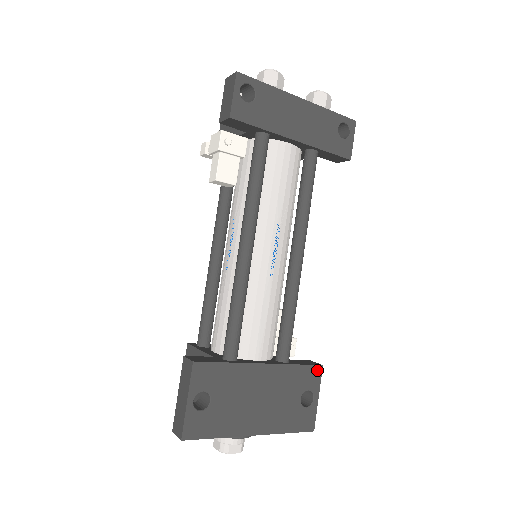
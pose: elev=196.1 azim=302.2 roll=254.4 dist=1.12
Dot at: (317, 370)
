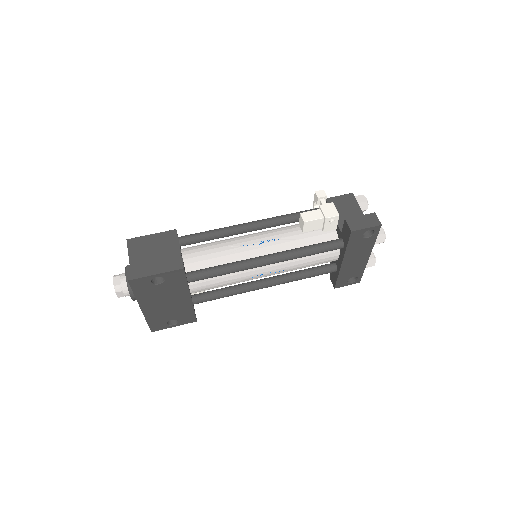
Dot at: (193, 320)
